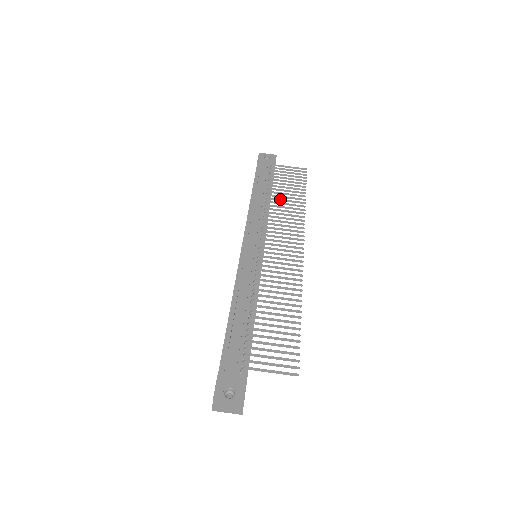
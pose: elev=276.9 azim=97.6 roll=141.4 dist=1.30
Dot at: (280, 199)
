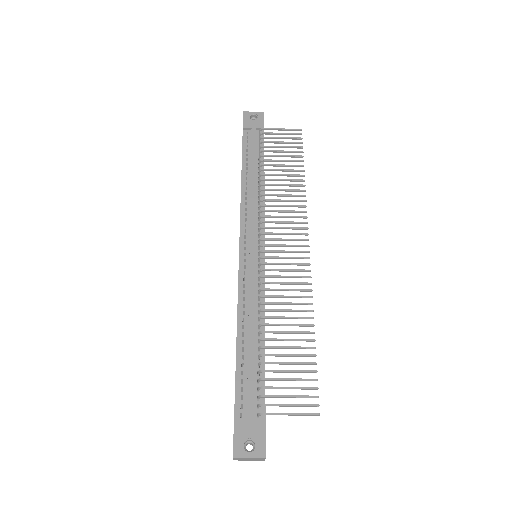
Dot at: (275, 179)
